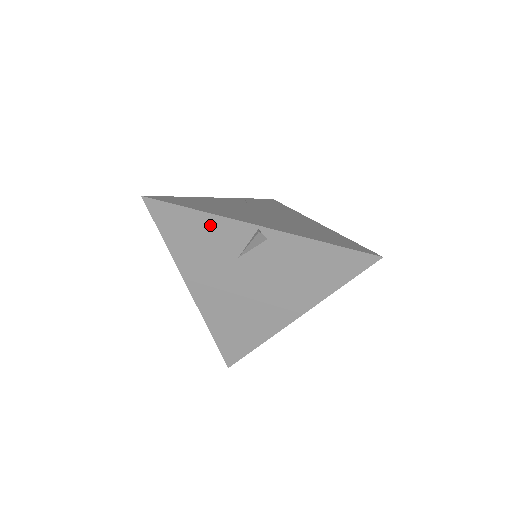
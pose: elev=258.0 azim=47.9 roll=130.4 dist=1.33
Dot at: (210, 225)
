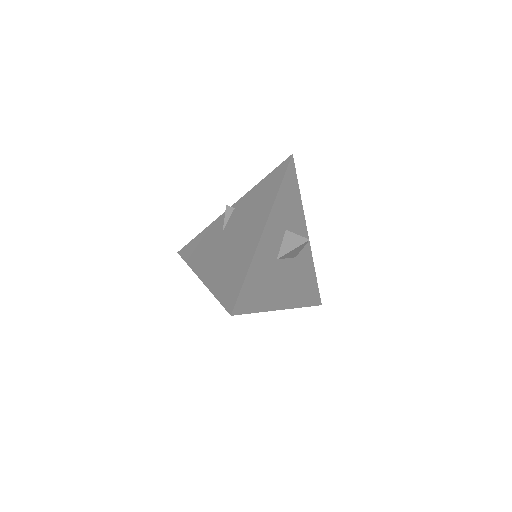
Dot at: (207, 232)
